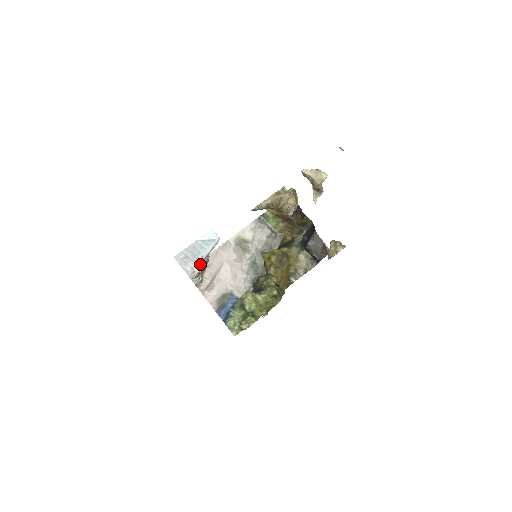
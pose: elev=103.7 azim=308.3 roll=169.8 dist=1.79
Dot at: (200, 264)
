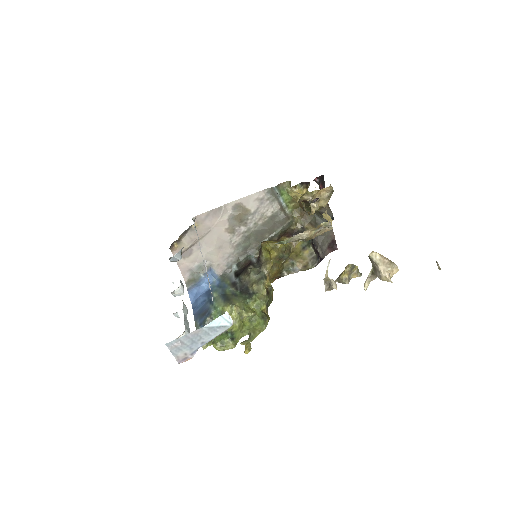
Dot at: (197, 350)
